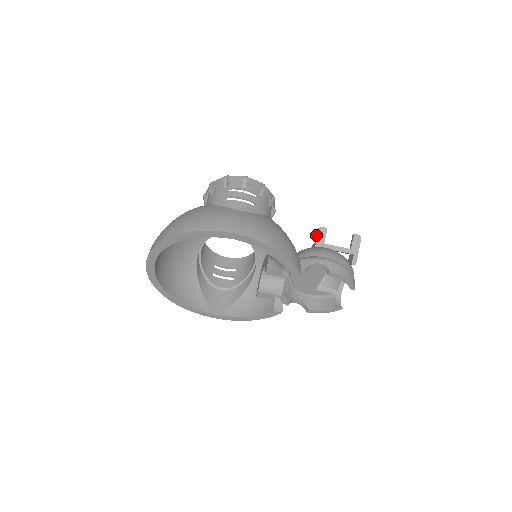
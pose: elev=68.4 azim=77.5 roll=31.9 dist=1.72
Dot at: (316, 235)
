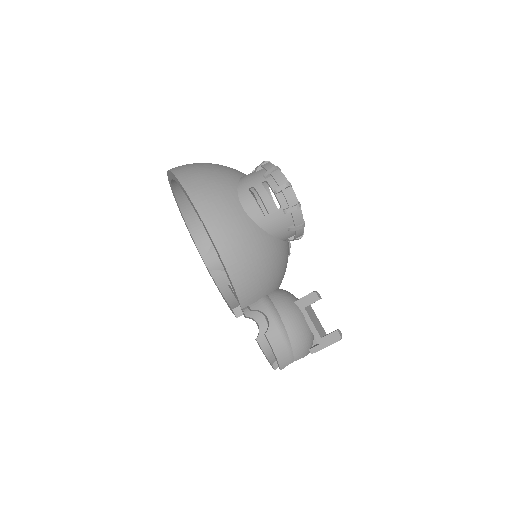
Dot at: (308, 294)
